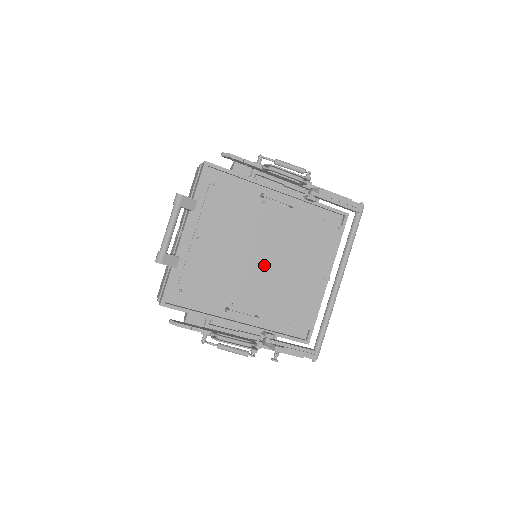
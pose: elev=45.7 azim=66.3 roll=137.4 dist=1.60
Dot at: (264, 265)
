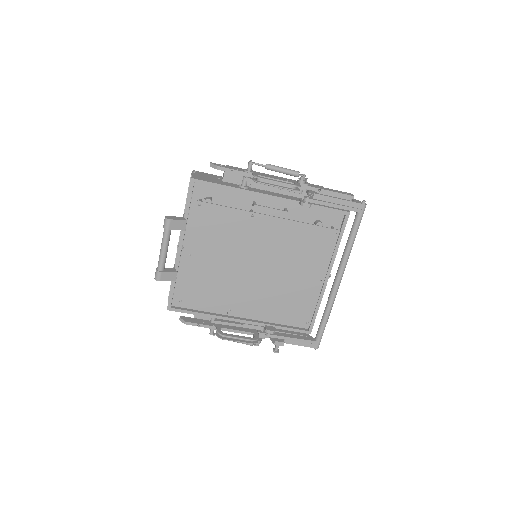
Dot at: (258, 274)
